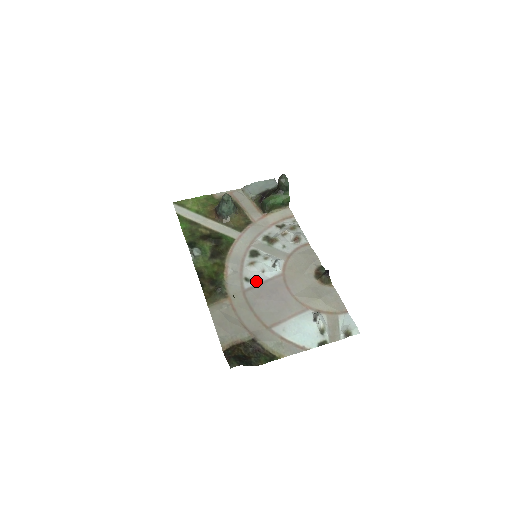
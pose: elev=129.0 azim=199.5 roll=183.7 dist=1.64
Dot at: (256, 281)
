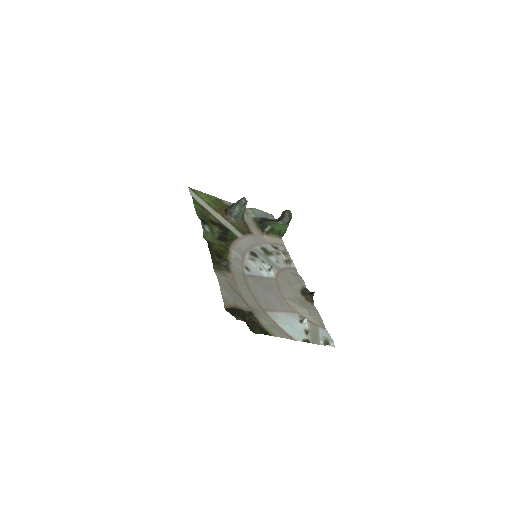
Dot at: (254, 273)
